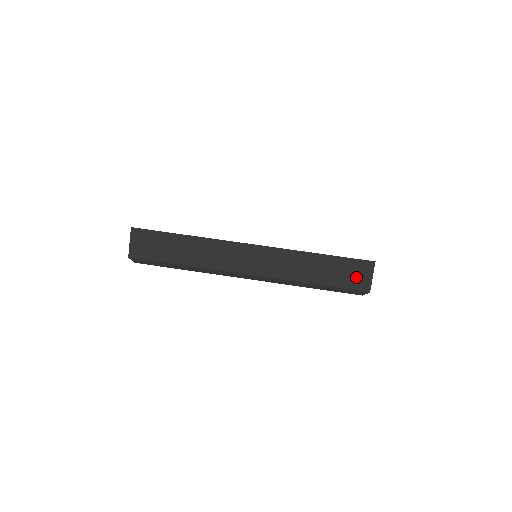
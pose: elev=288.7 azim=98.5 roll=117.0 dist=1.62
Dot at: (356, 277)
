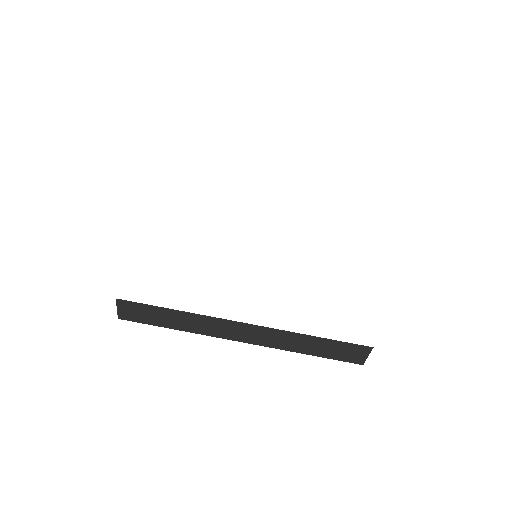
Dot at: (351, 355)
